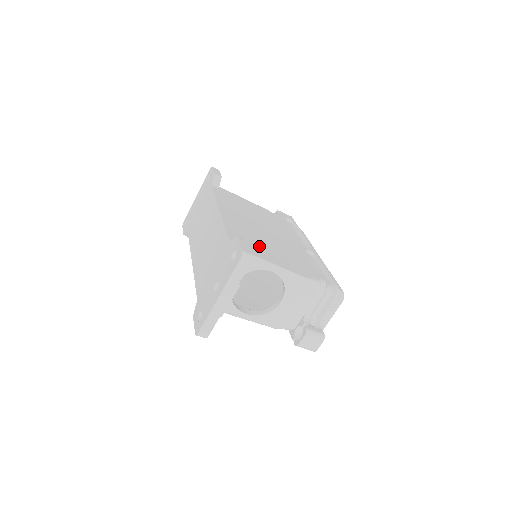
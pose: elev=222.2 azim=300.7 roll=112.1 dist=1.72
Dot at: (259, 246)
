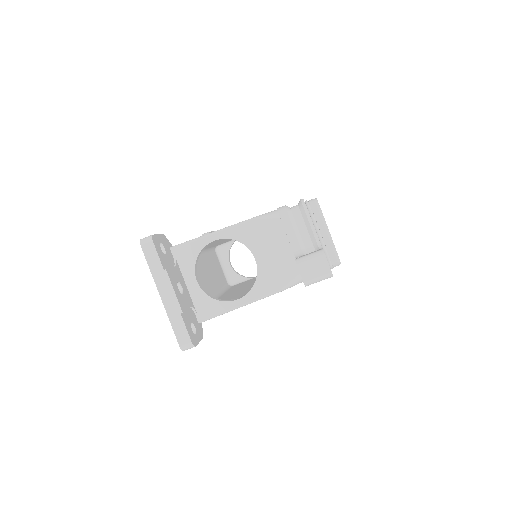
Dot at: occluded
